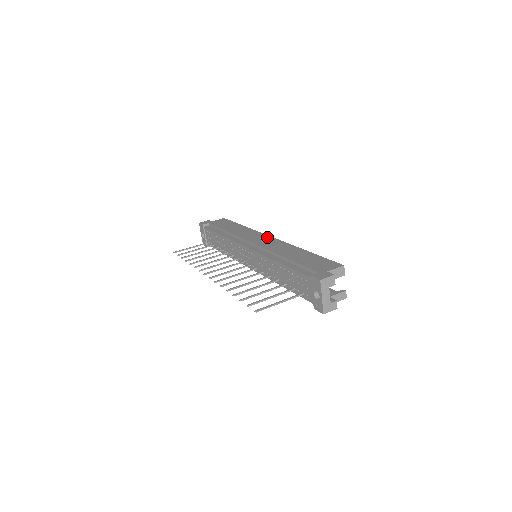
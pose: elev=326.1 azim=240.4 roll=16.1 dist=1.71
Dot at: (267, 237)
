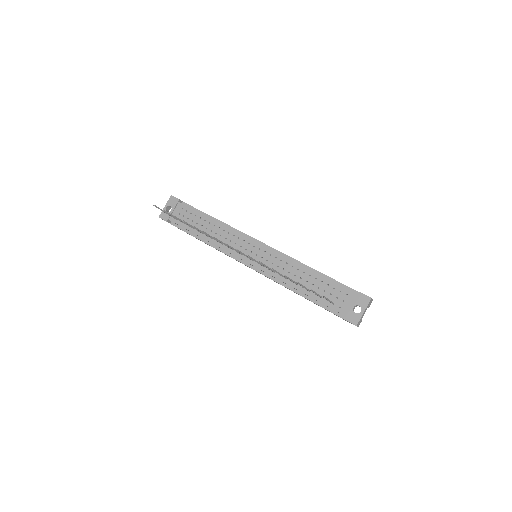
Dot at: occluded
